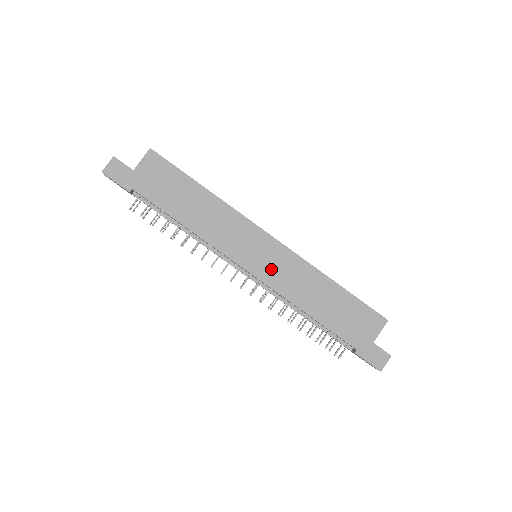
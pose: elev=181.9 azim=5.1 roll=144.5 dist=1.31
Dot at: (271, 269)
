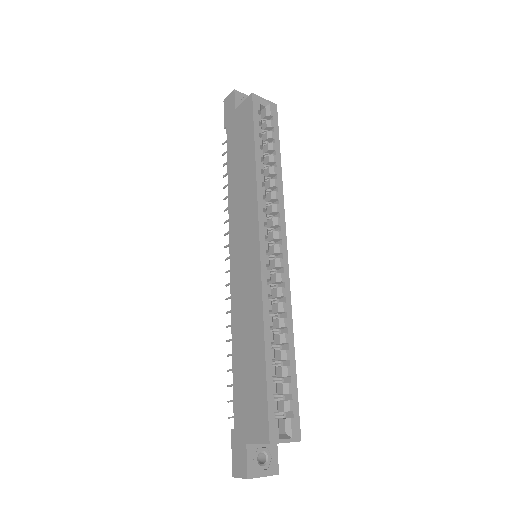
Dot at: (241, 276)
